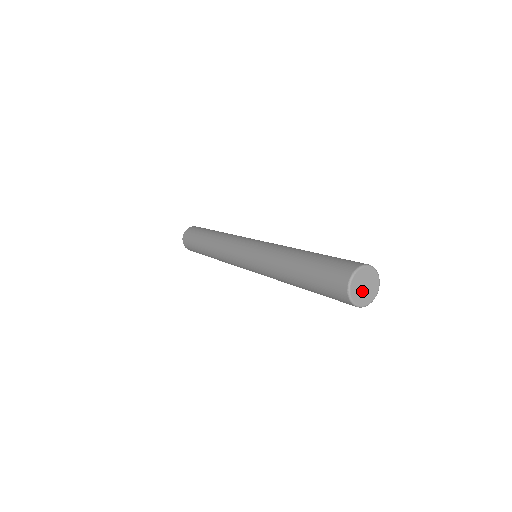
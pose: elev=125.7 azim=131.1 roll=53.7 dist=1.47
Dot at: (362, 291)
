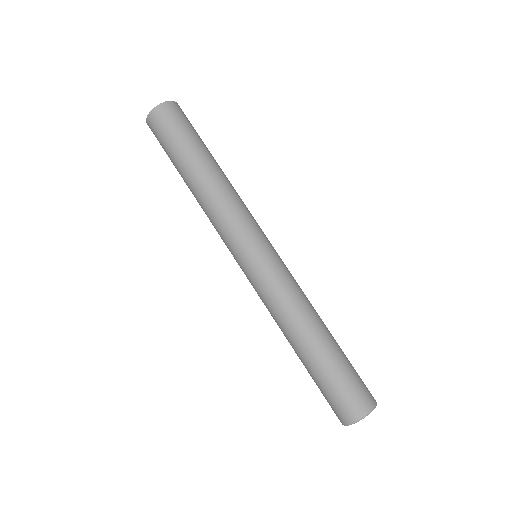
Dot at: occluded
